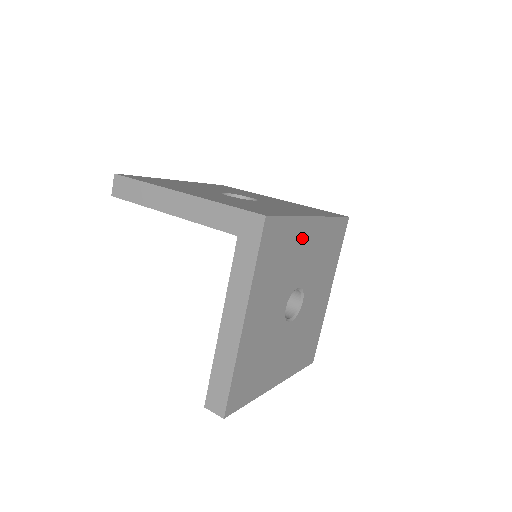
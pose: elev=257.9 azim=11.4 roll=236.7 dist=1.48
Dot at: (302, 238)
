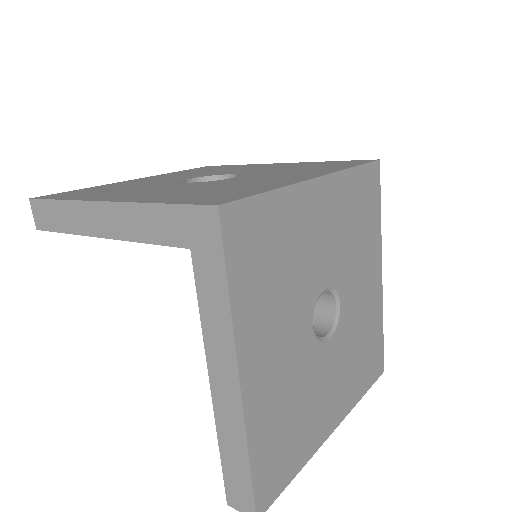
Dot at: (307, 216)
